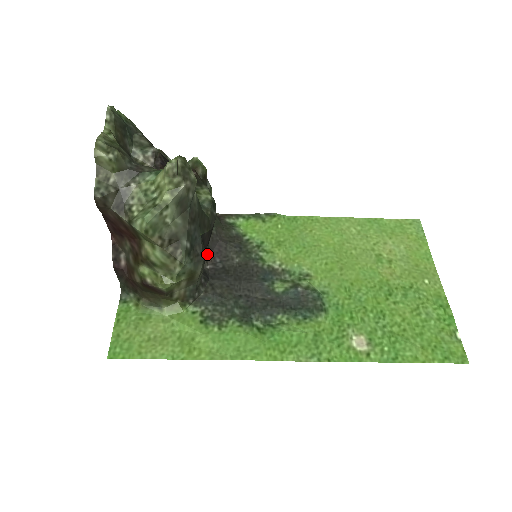
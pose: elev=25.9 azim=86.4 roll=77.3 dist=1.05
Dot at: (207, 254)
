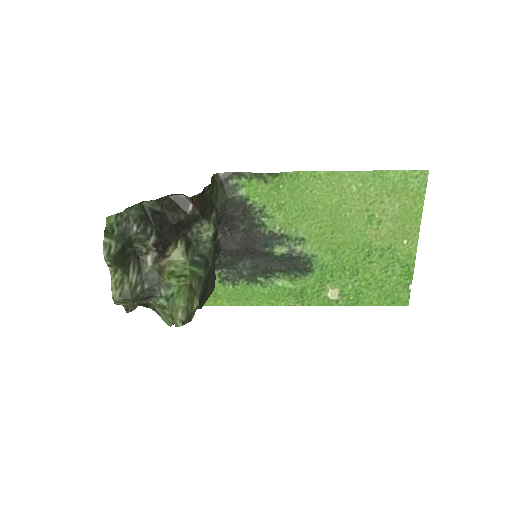
Dot at: occluded
